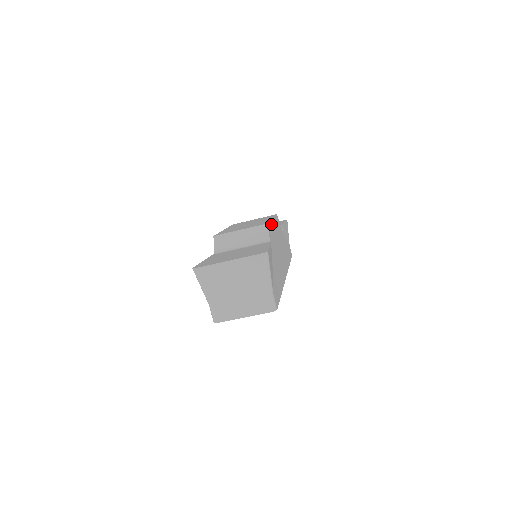
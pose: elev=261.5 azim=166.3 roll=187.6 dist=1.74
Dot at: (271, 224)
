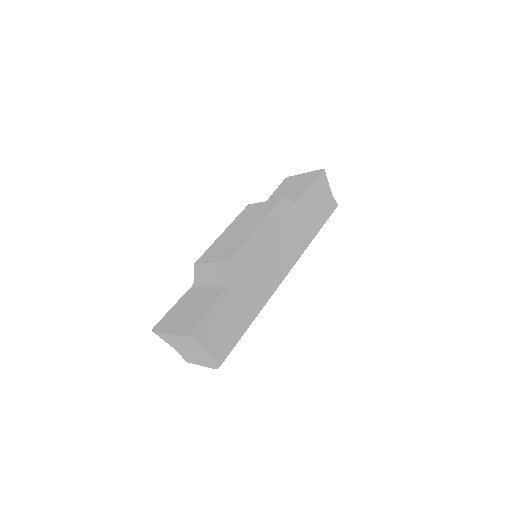
Dot at: (245, 247)
